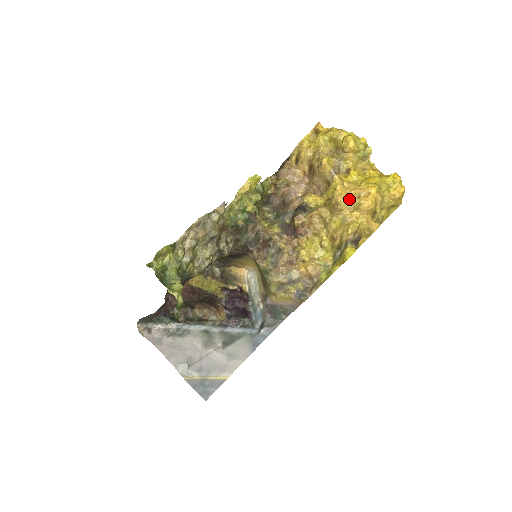
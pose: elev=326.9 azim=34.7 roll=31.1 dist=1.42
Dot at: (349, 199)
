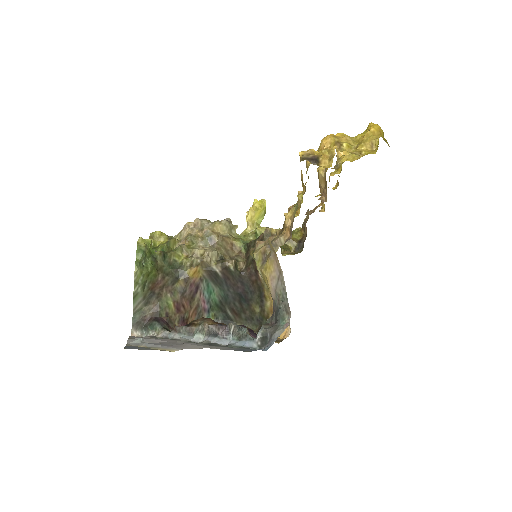
Dot at: occluded
